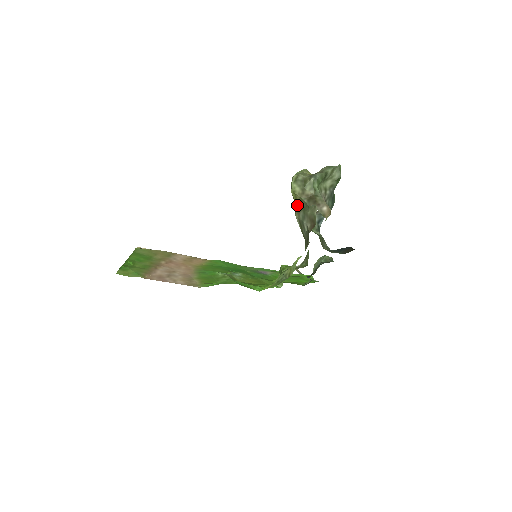
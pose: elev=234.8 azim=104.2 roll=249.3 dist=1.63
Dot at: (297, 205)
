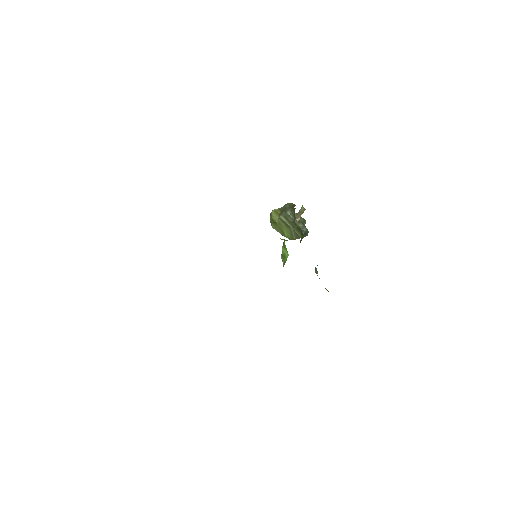
Dot at: (278, 215)
